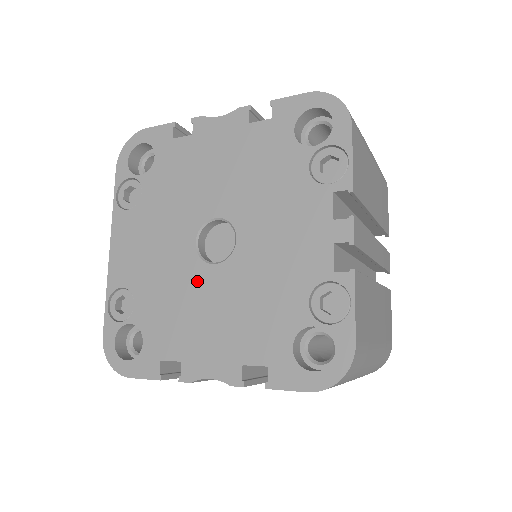
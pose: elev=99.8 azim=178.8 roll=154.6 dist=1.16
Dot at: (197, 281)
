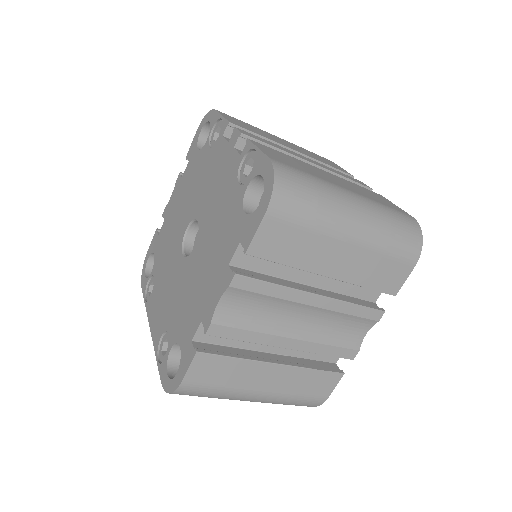
Dot at: (190, 269)
